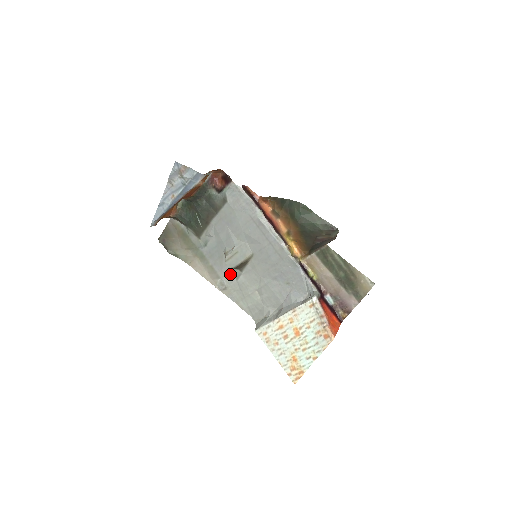
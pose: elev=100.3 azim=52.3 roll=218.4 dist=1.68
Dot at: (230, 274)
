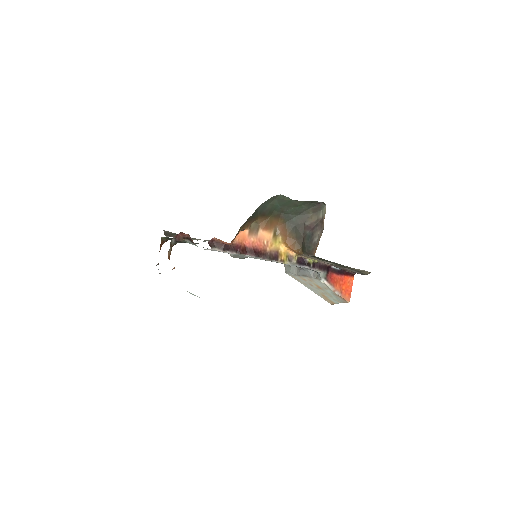
Dot at: occluded
